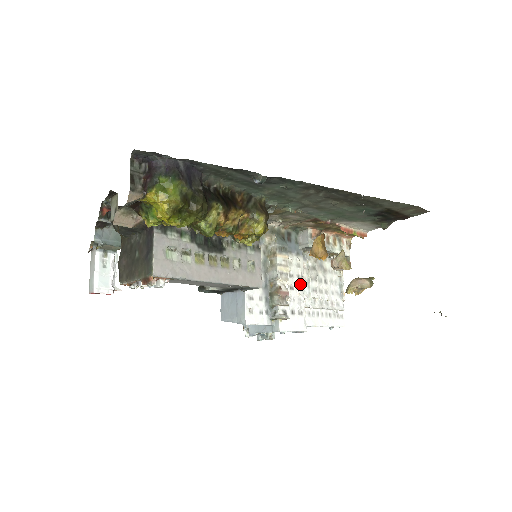
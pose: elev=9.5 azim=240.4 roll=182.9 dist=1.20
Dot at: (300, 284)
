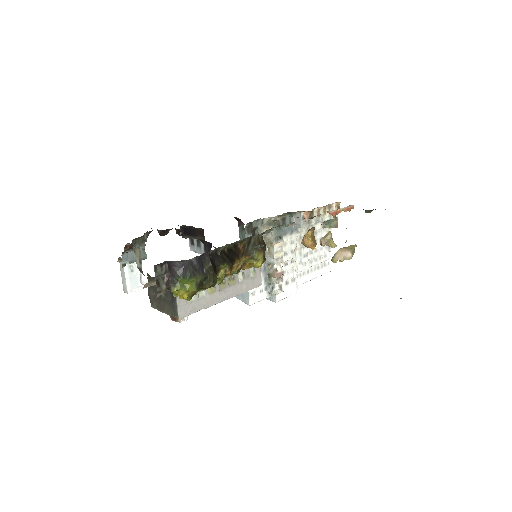
Dot at: (293, 258)
